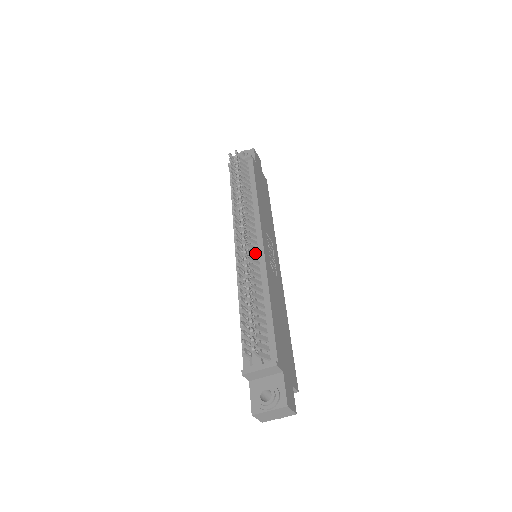
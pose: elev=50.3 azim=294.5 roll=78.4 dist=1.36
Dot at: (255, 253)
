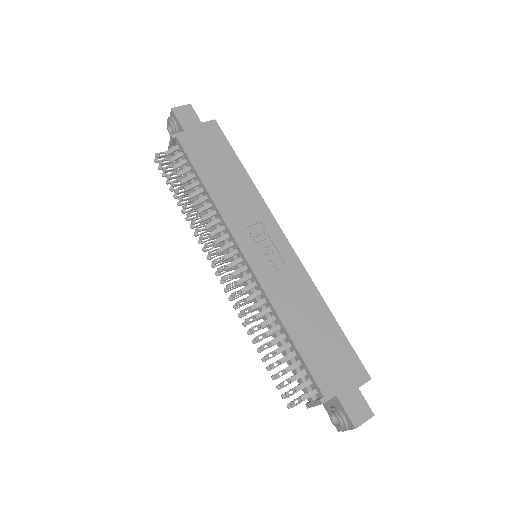
Dot at: (246, 276)
